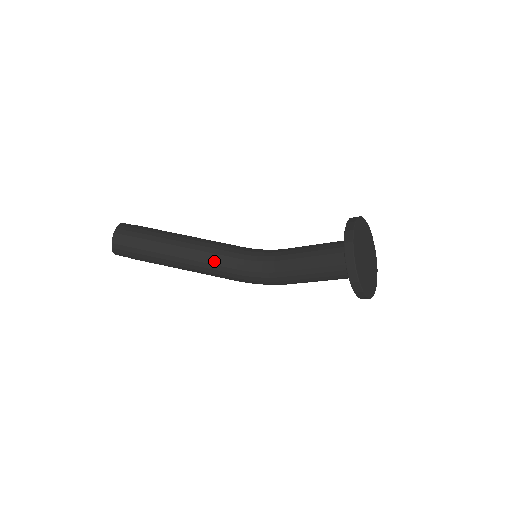
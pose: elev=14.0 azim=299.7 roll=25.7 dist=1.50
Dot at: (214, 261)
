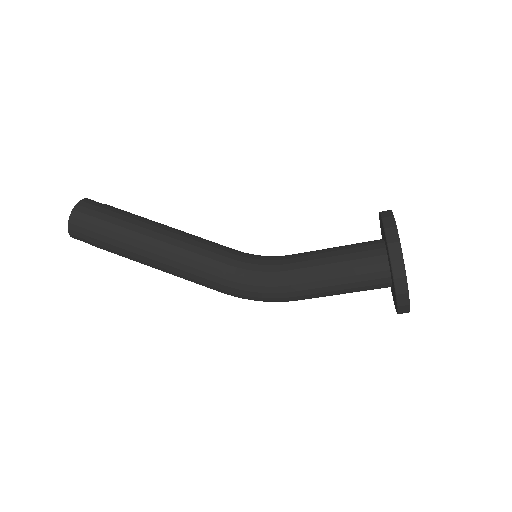
Dot at: (201, 250)
